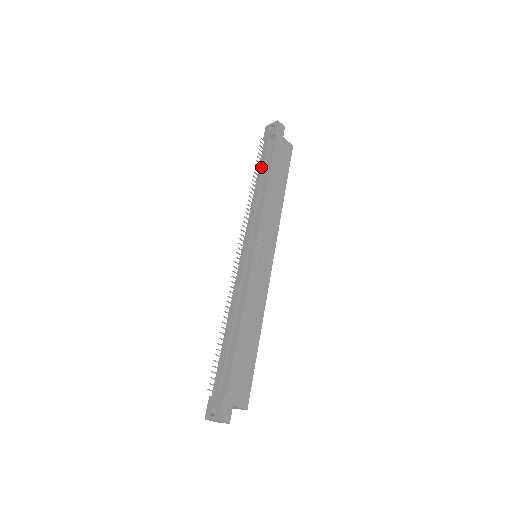
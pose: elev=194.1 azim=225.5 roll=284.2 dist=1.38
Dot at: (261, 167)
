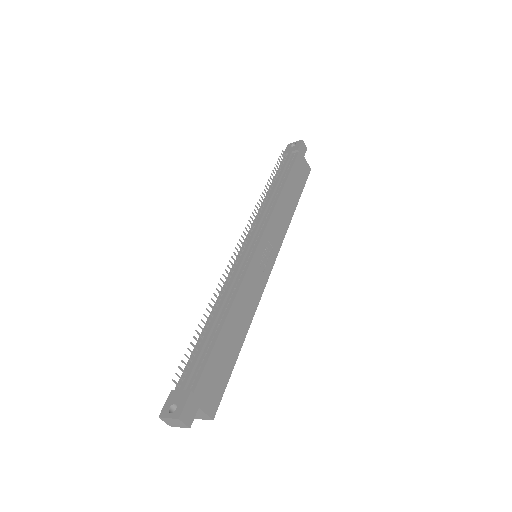
Dot at: (277, 176)
